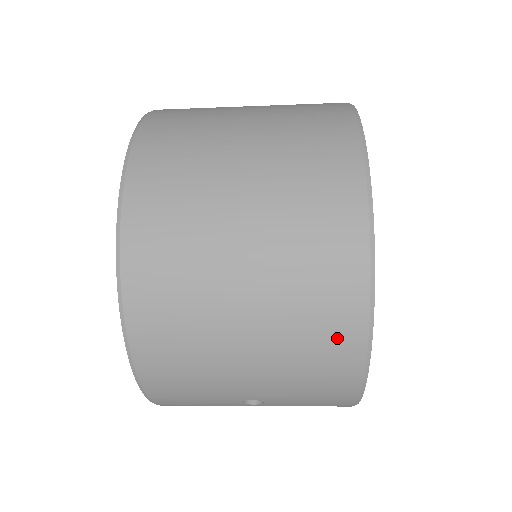
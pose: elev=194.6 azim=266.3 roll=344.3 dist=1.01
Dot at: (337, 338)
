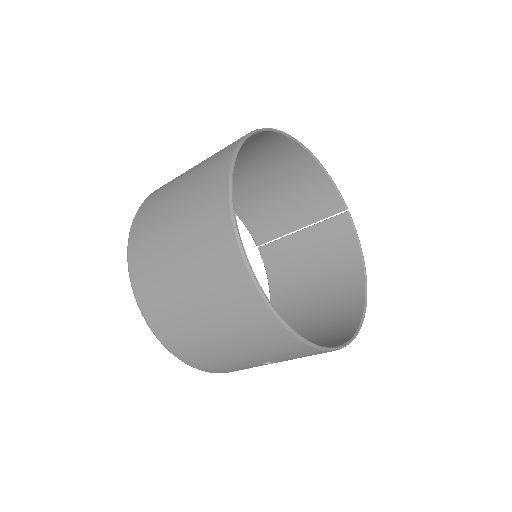
Dot at: (263, 325)
